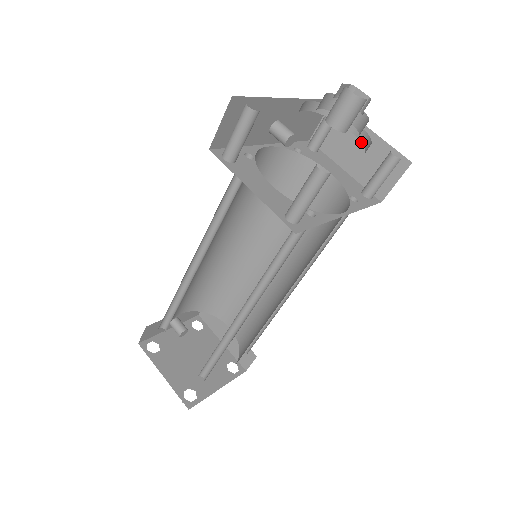
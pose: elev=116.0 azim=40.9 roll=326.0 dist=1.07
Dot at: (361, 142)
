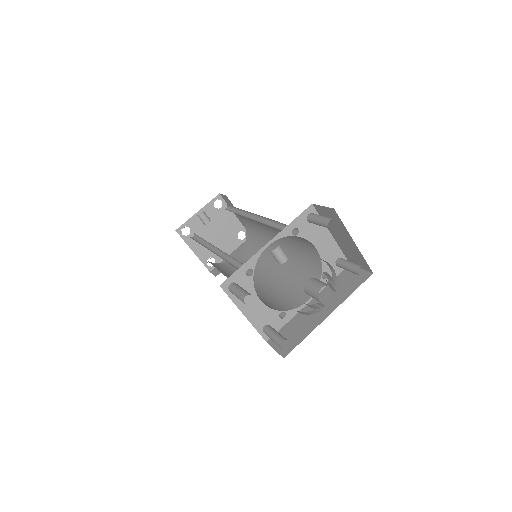
Dot at: occluded
